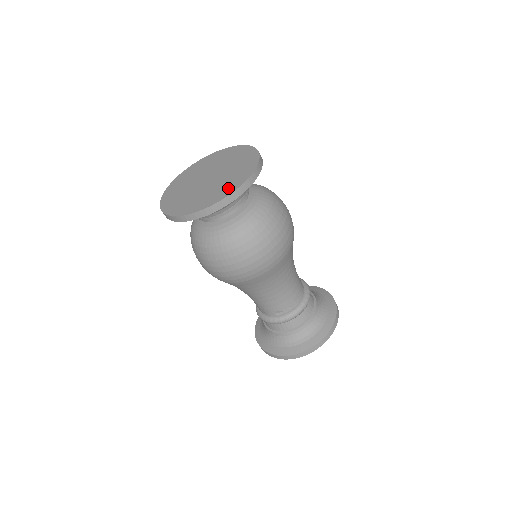
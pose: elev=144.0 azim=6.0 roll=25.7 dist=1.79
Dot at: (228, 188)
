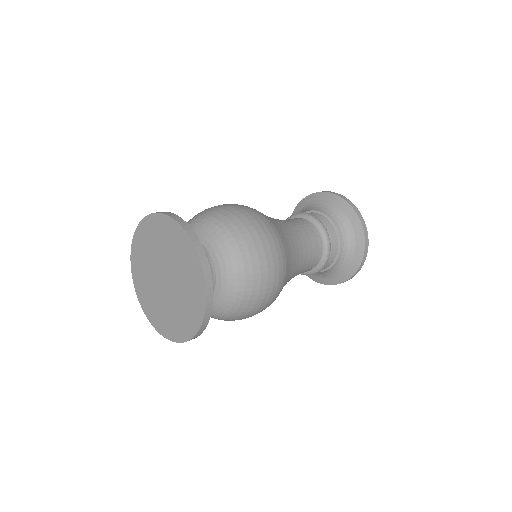
Dot at: (196, 294)
